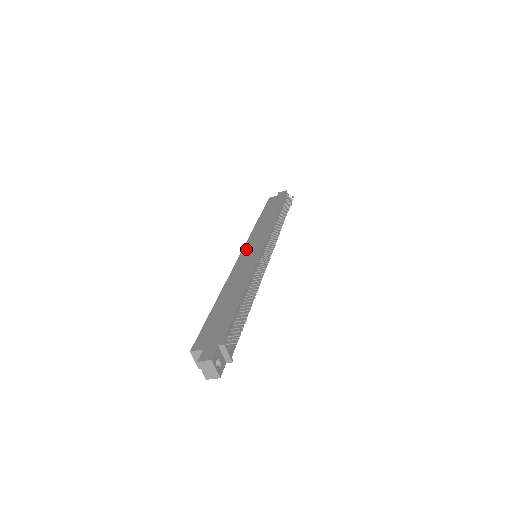
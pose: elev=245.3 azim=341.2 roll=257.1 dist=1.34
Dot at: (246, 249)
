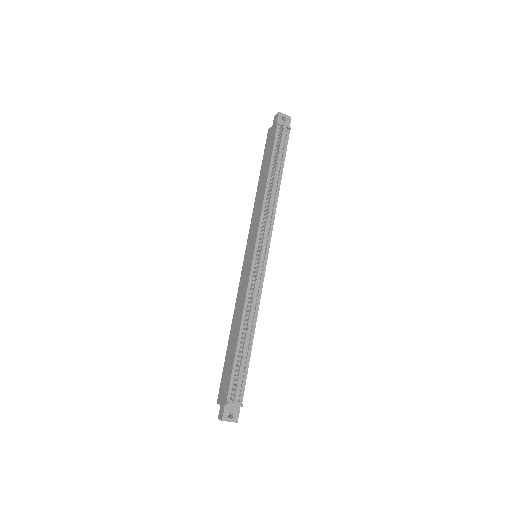
Dot at: (246, 252)
